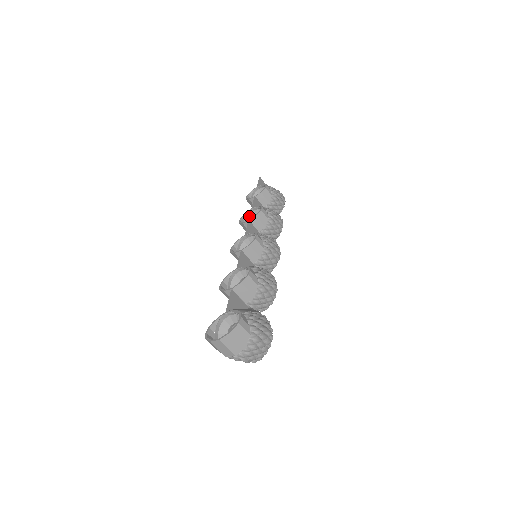
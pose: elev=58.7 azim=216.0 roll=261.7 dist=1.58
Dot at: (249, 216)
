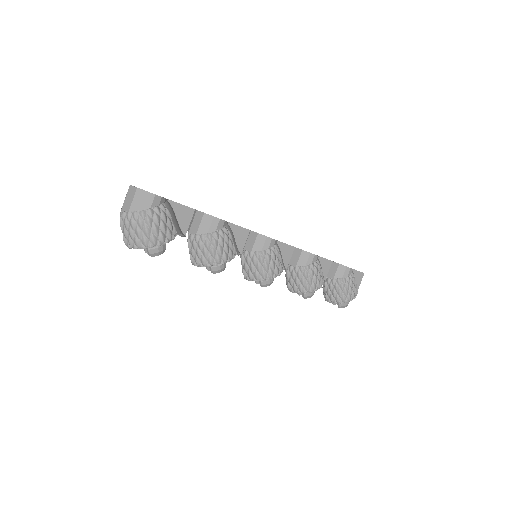
Dot at: occluded
